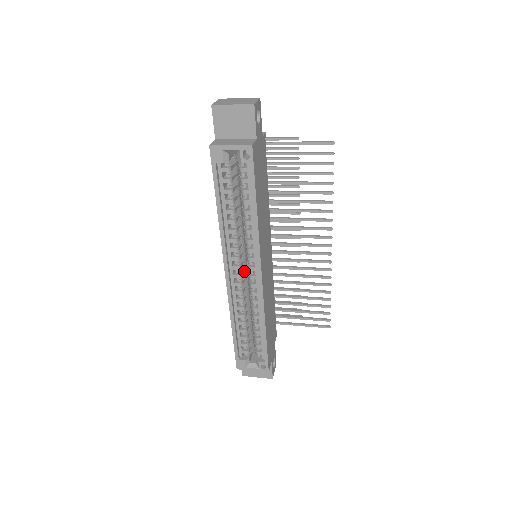
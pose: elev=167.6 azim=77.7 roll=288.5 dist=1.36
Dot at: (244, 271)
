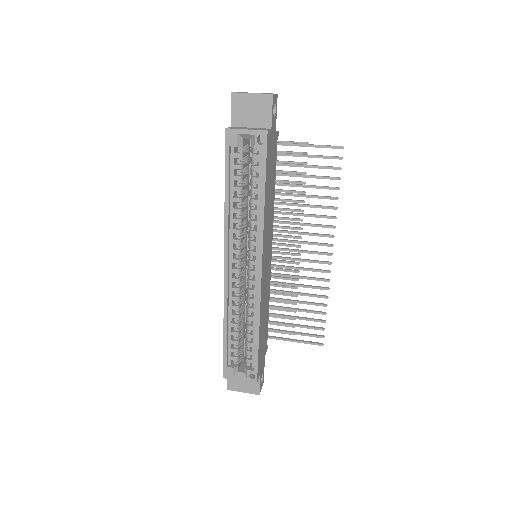
Dot at: (243, 269)
